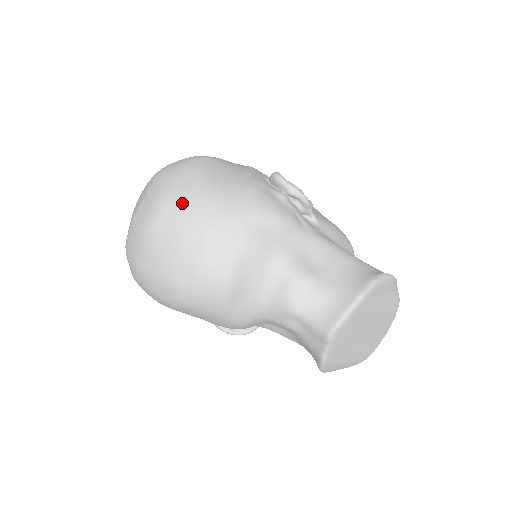
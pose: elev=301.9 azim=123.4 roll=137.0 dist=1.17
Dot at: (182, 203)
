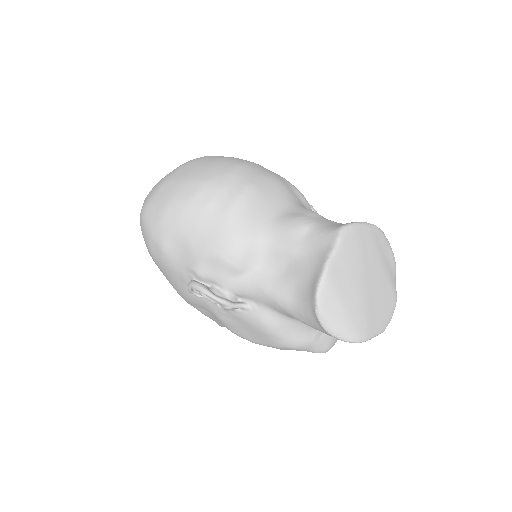
Dot at: occluded
